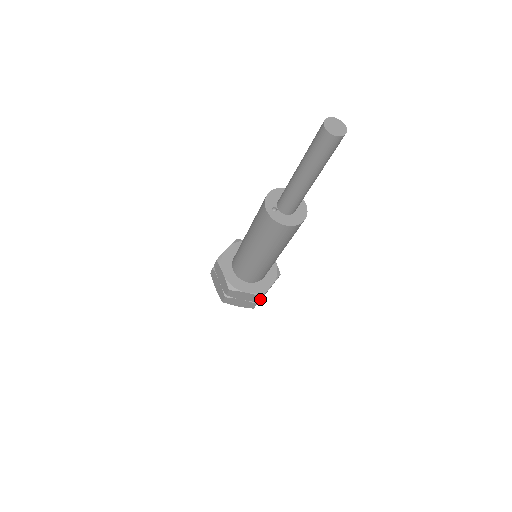
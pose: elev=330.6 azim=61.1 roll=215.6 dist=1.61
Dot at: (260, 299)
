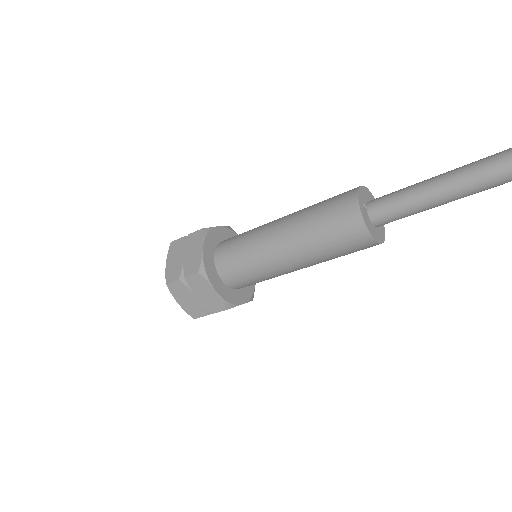
Dot at: (220, 311)
